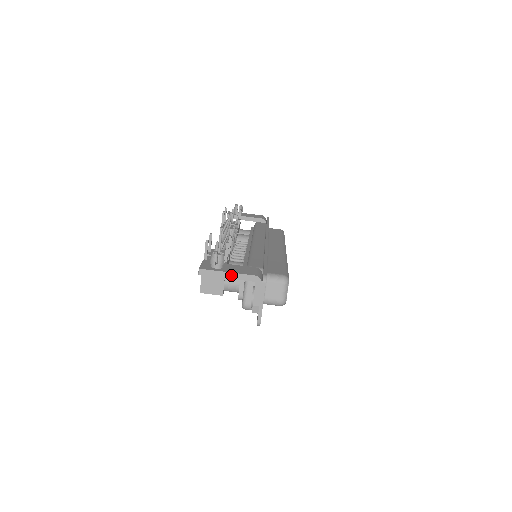
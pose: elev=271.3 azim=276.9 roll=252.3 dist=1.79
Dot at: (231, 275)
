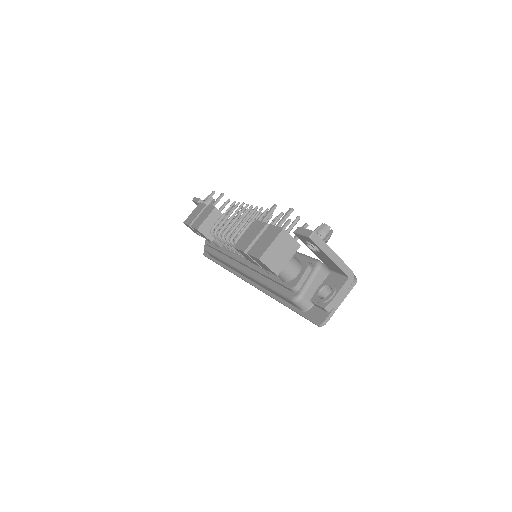
Dot at: (335, 257)
